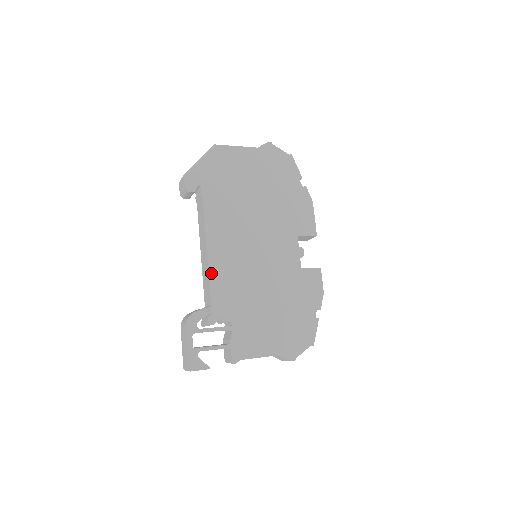
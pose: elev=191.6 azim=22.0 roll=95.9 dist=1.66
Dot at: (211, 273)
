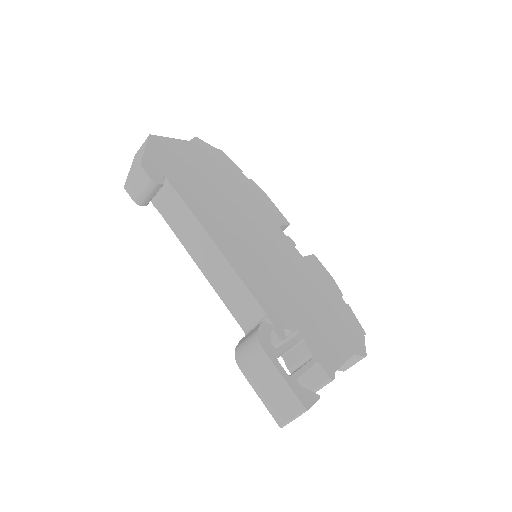
Dot at: (241, 276)
